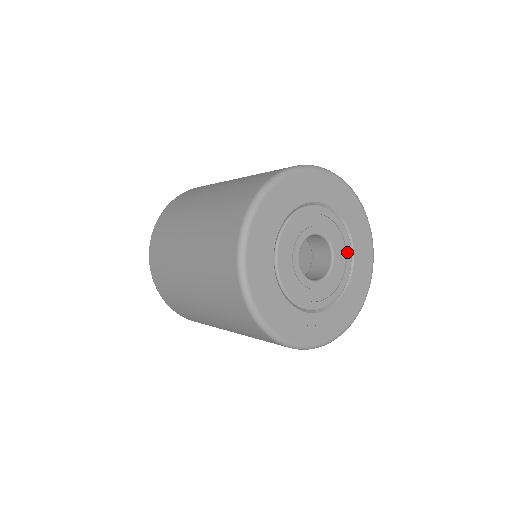
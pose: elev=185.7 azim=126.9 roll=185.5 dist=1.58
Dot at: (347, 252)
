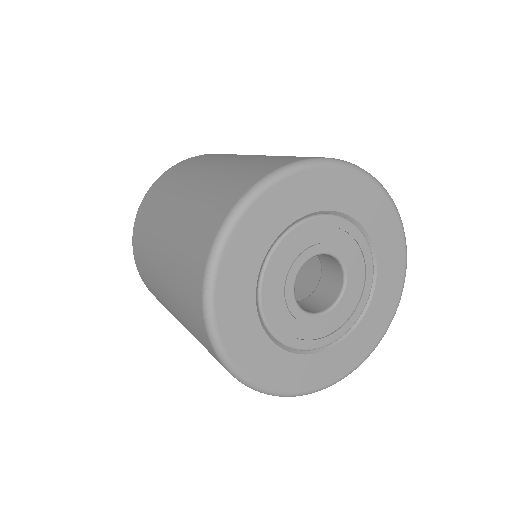
Dot at: (362, 250)
